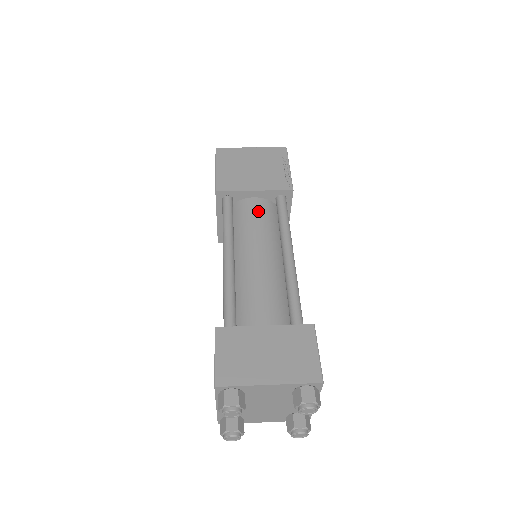
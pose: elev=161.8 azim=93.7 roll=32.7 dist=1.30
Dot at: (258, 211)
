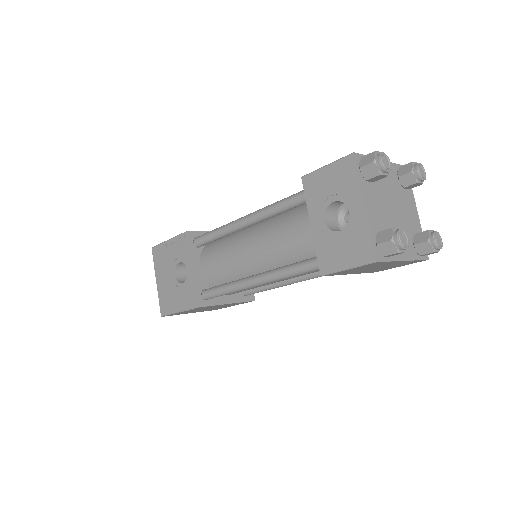
Dot at: occluded
